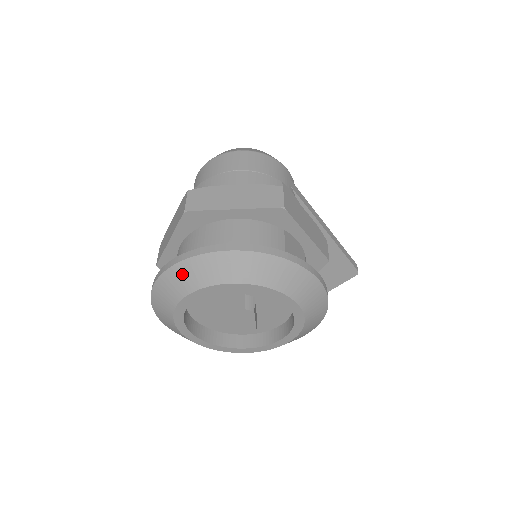
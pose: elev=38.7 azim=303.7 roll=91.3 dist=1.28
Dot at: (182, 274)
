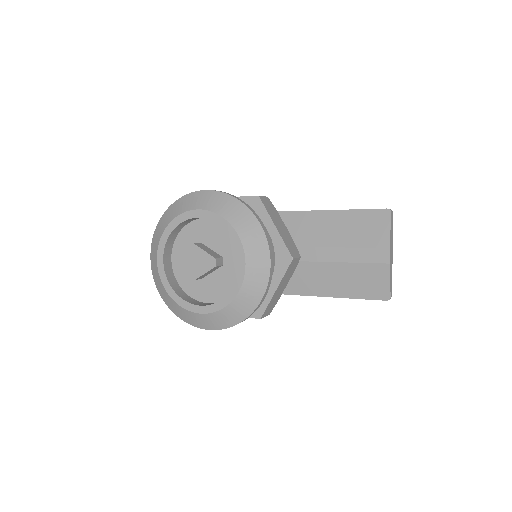
Dot at: (153, 265)
